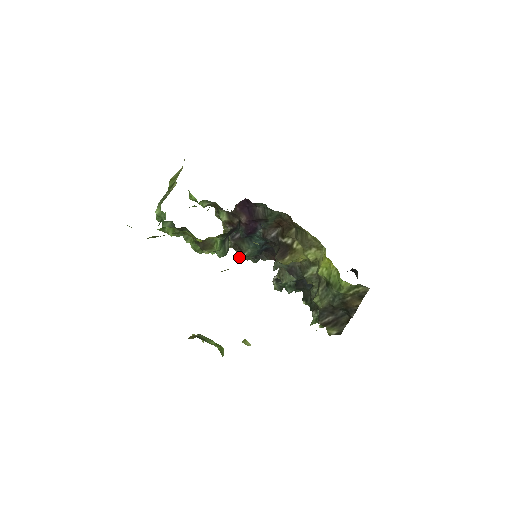
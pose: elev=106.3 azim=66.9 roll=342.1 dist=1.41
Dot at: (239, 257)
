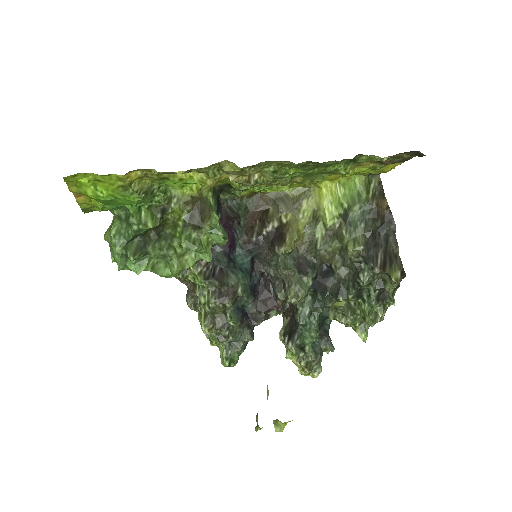
Dot at: (227, 358)
